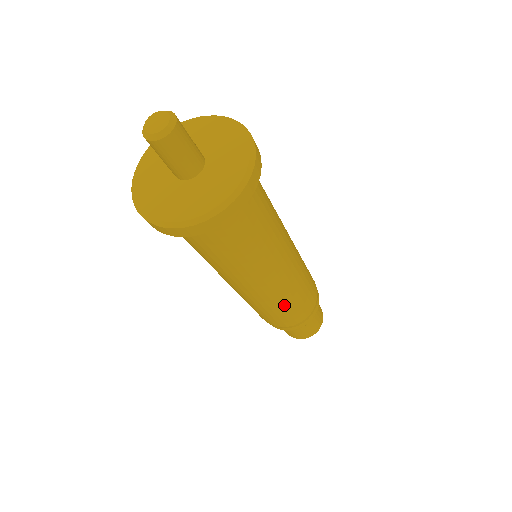
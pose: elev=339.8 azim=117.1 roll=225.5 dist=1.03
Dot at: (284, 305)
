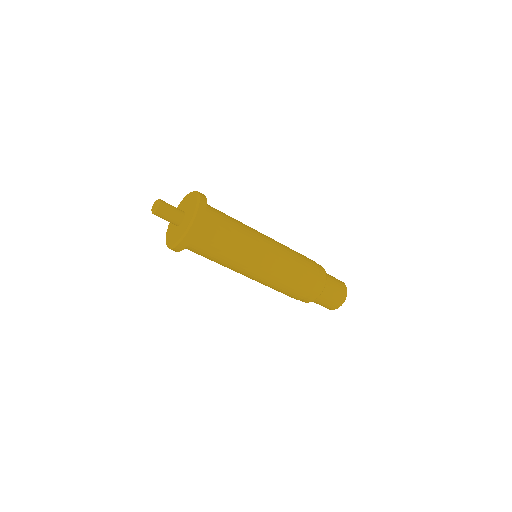
Dot at: (274, 287)
